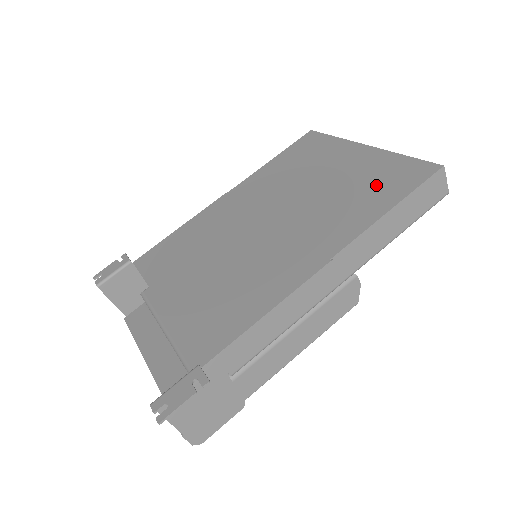
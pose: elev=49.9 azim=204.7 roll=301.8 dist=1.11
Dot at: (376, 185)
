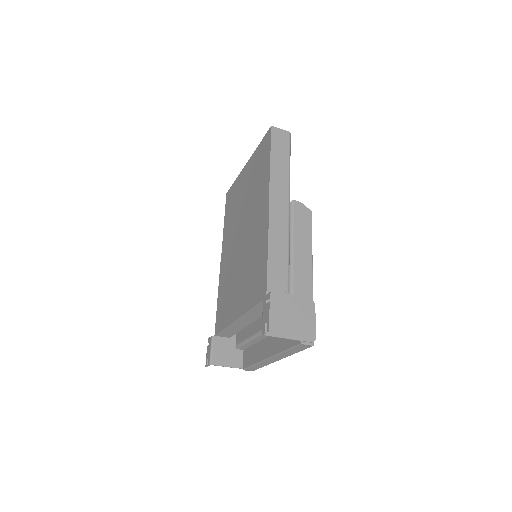
Dot at: (260, 165)
